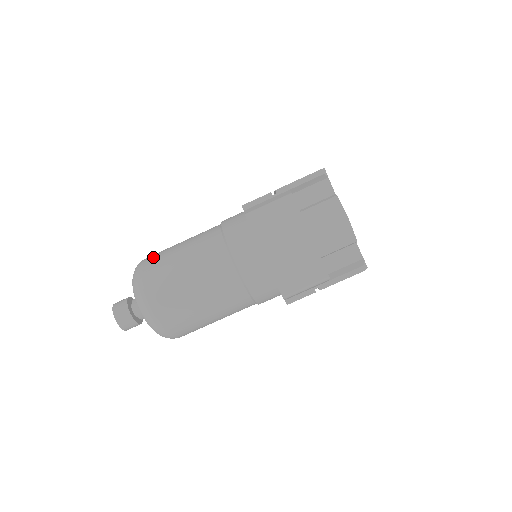
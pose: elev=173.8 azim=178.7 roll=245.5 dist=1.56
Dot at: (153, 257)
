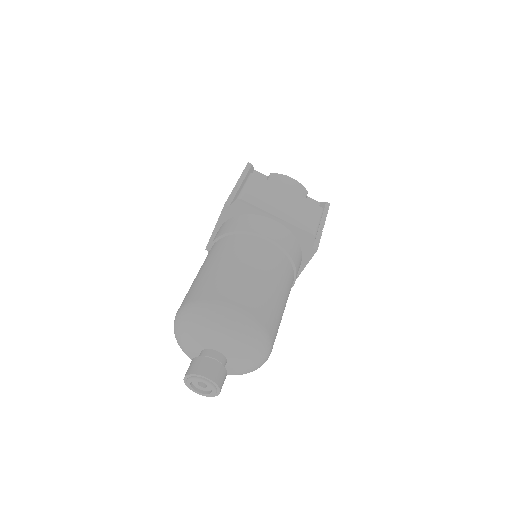
Dot at: (188, 295)
